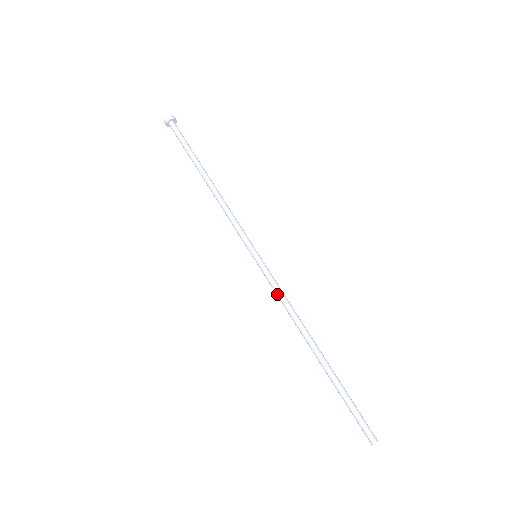
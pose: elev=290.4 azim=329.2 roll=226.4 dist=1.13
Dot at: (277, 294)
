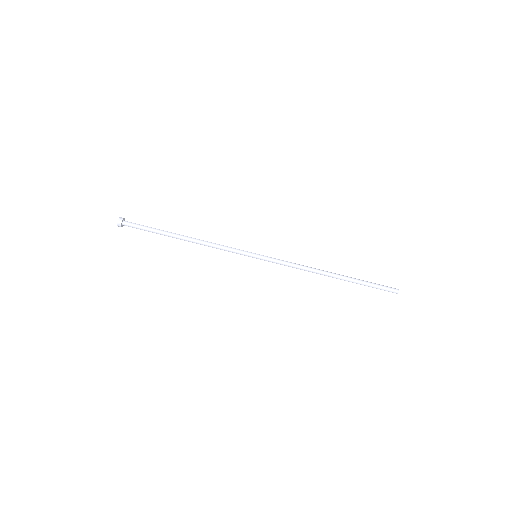
Dot at: (288, 265)
